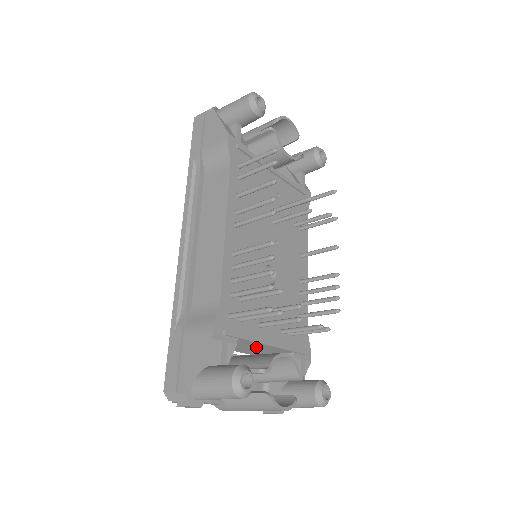
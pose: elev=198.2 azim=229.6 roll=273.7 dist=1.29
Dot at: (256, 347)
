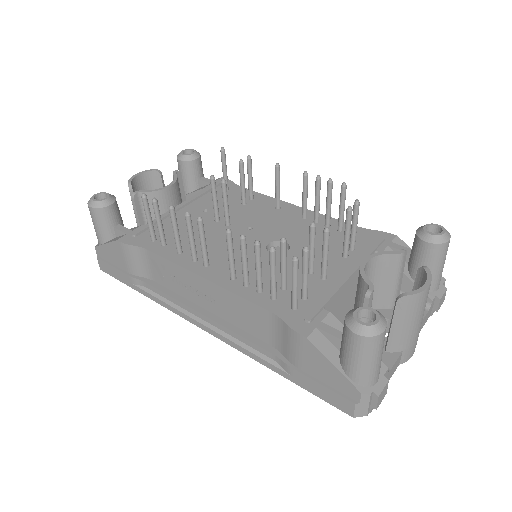
Dot at: (350, 292)
